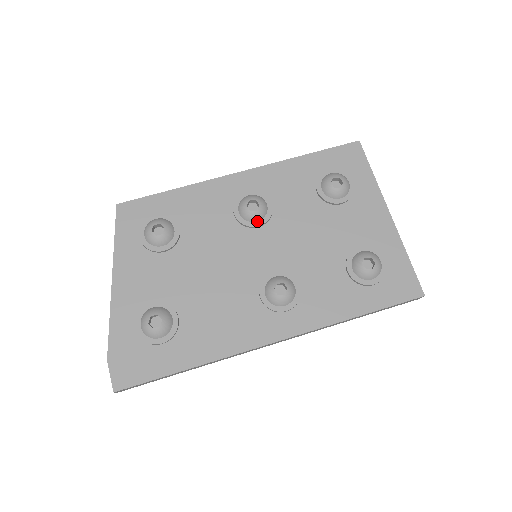
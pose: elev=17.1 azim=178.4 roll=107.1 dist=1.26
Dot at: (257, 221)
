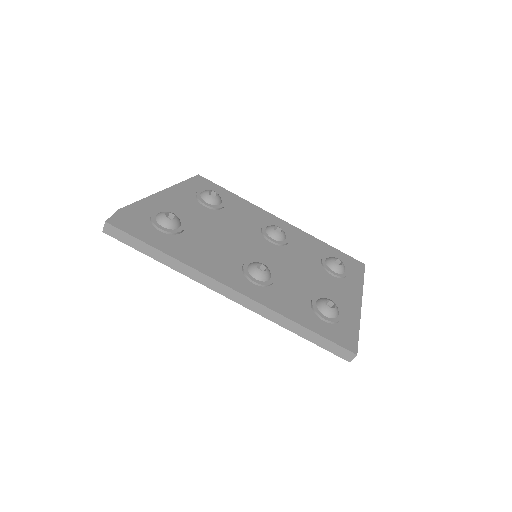
Dot at: (273, 239)
